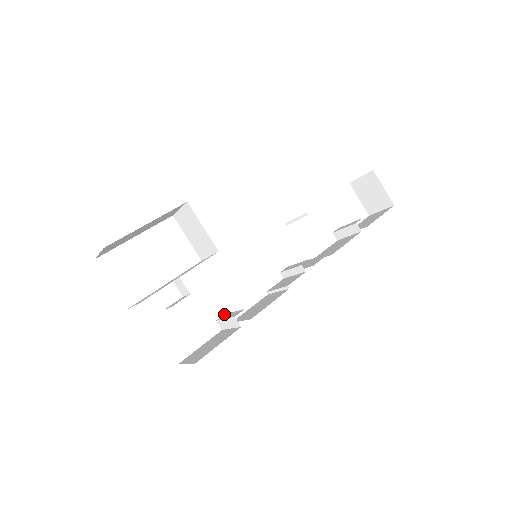
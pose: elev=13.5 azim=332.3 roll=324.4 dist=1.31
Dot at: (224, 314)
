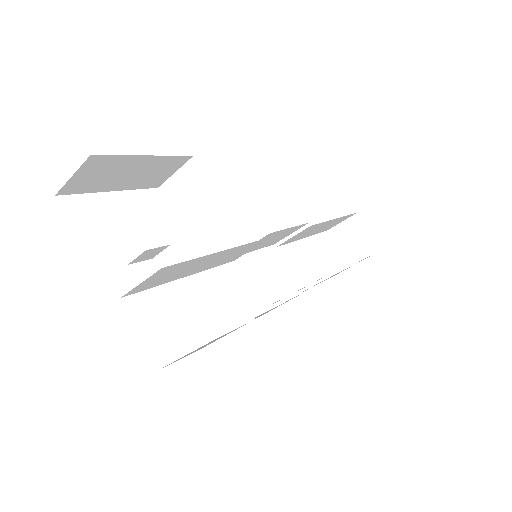
Dot at: occluded
